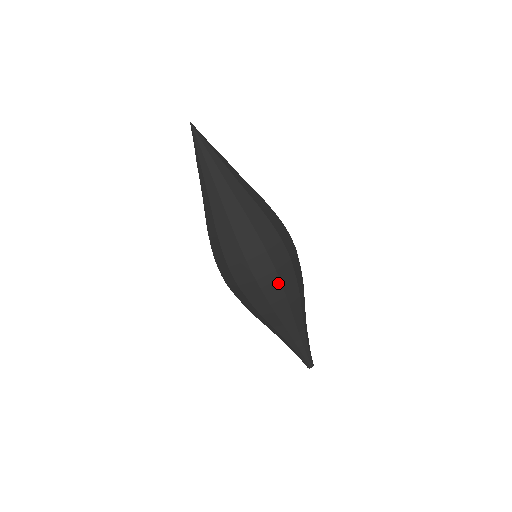
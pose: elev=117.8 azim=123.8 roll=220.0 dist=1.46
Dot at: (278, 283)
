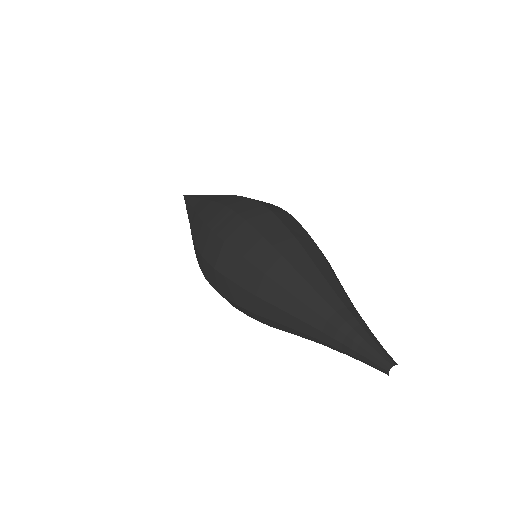
Dot at: (277, 222)
